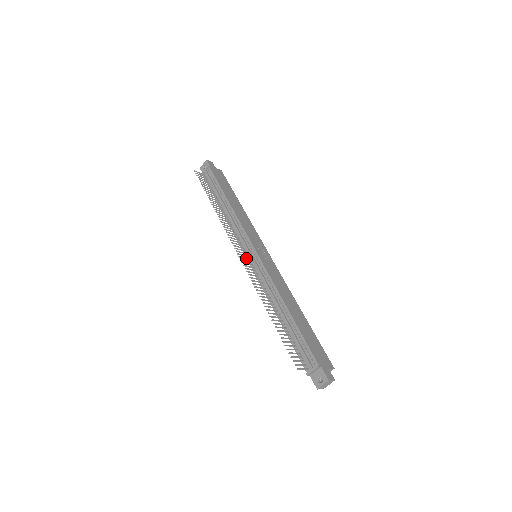
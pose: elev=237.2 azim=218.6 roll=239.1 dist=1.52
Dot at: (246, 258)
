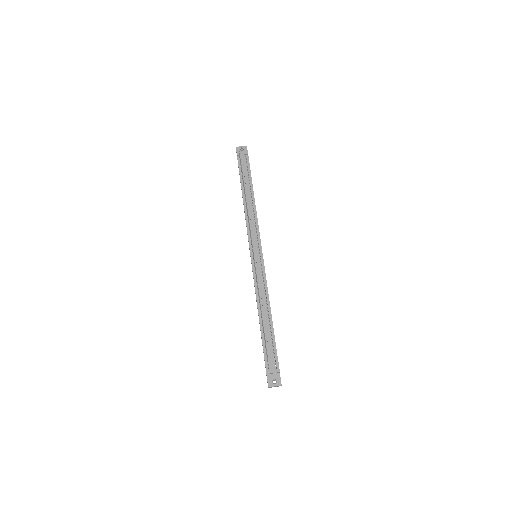
Dot at: occluded
